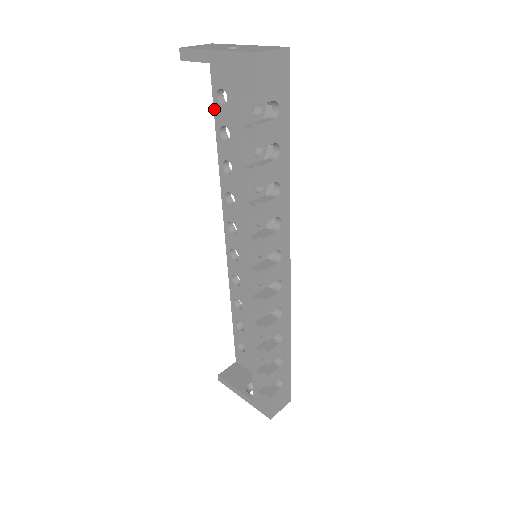
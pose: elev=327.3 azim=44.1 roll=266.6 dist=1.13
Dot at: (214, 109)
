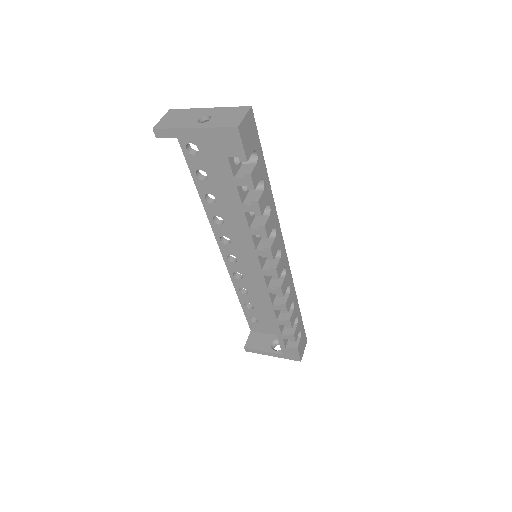
Dot at: (186, 159)
